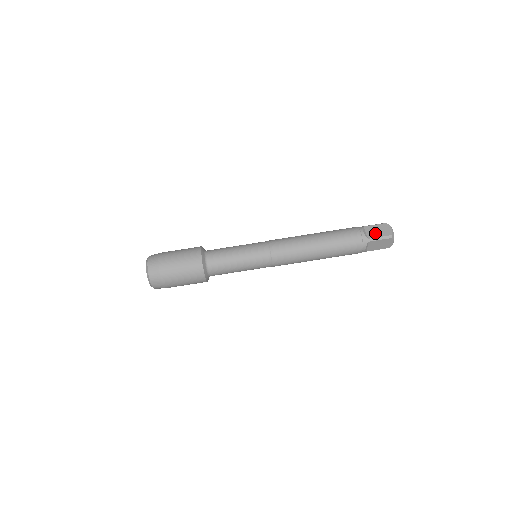
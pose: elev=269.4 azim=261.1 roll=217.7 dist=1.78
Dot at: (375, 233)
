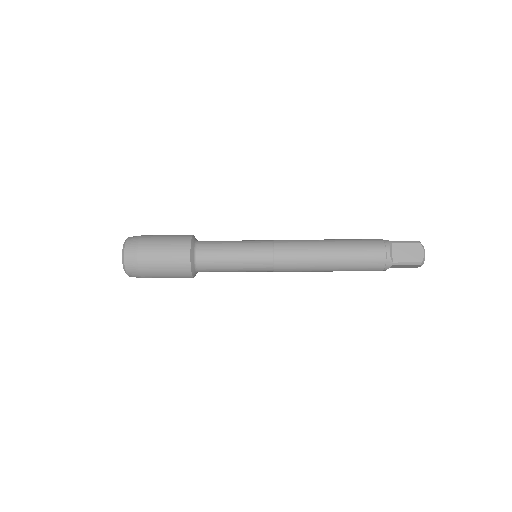
Dot at: (403, 256)
